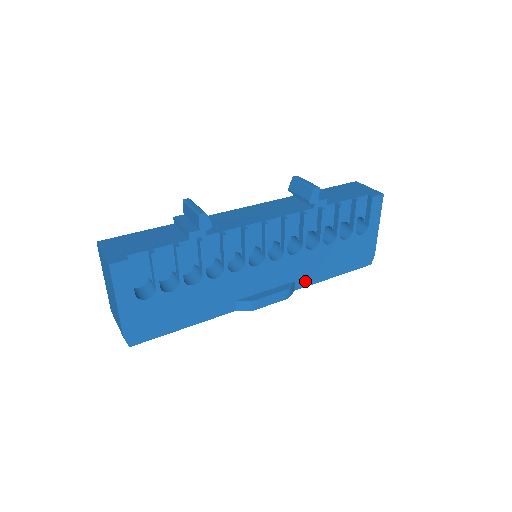
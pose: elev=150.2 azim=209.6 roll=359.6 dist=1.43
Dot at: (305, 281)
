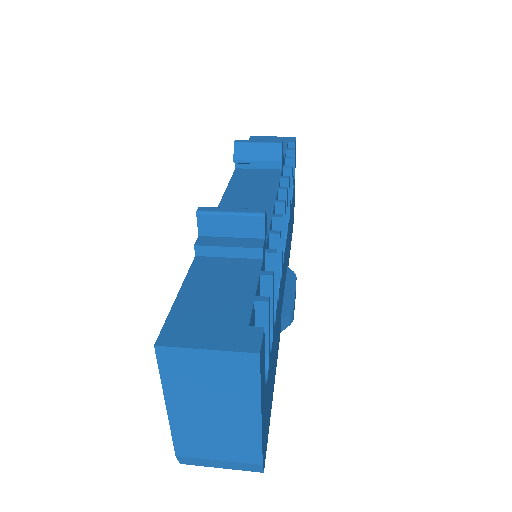
Dot at: (288, 262)
